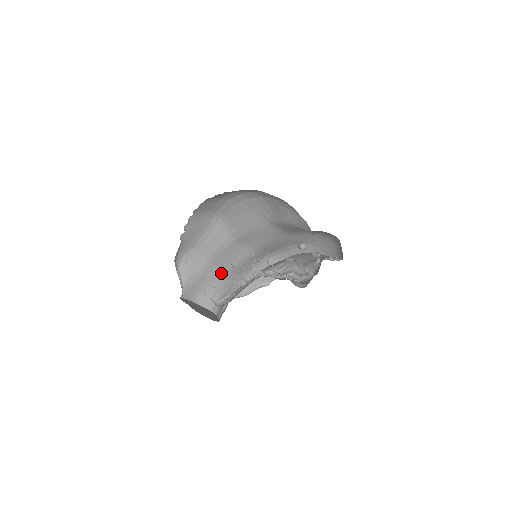
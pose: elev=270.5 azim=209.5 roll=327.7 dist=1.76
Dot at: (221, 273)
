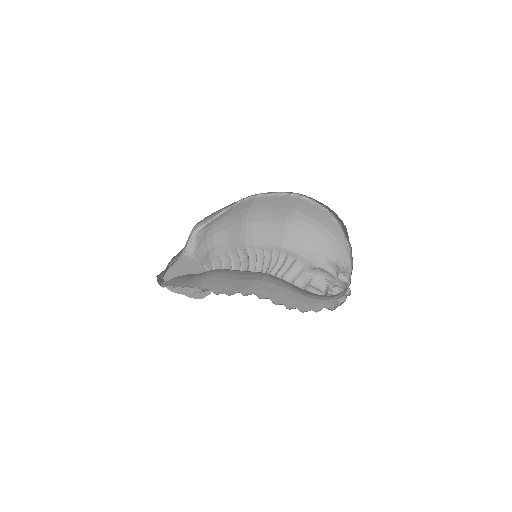
Dot at: occluded
